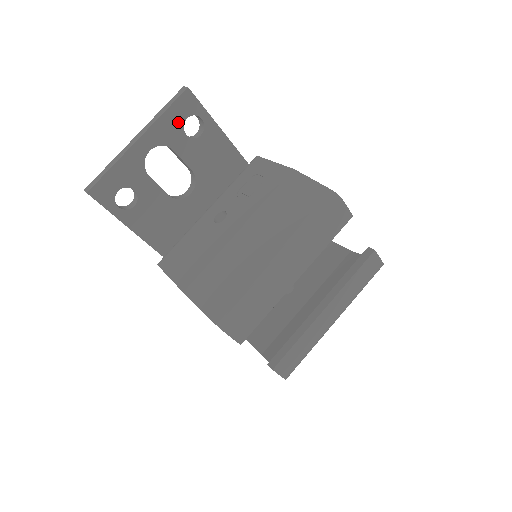
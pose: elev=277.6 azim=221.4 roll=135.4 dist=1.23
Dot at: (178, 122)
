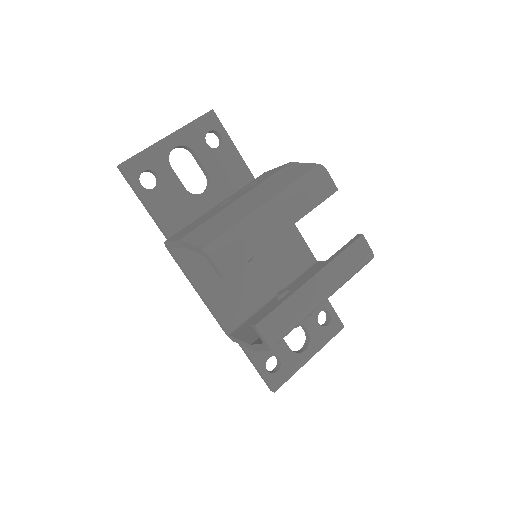
Dot at: (201, 132)
